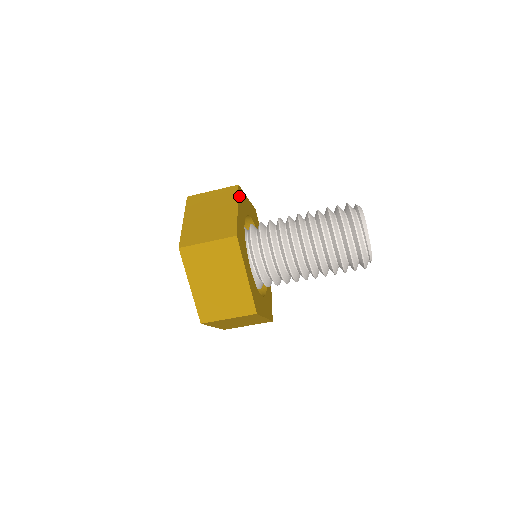
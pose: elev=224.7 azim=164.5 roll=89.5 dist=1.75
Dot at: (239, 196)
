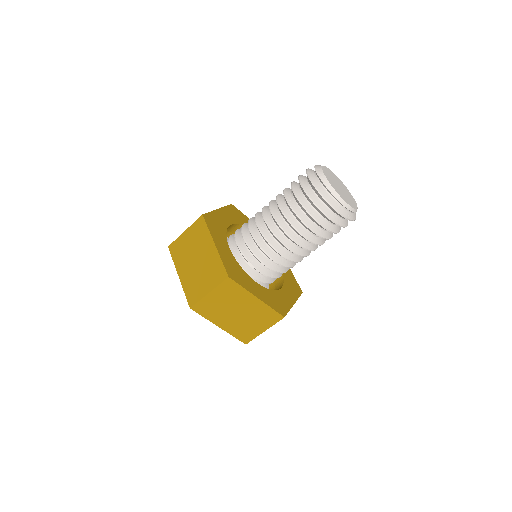
Dot at: (209, 226)
